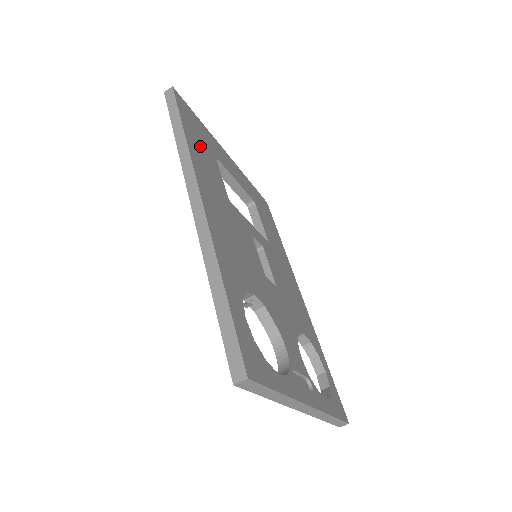
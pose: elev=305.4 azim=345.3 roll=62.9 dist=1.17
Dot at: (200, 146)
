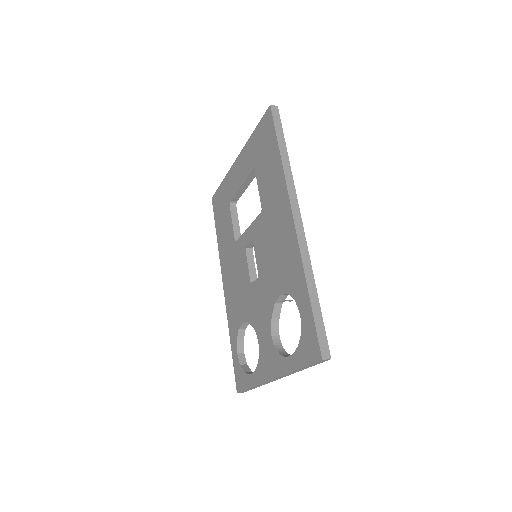
Dot at: occluded
